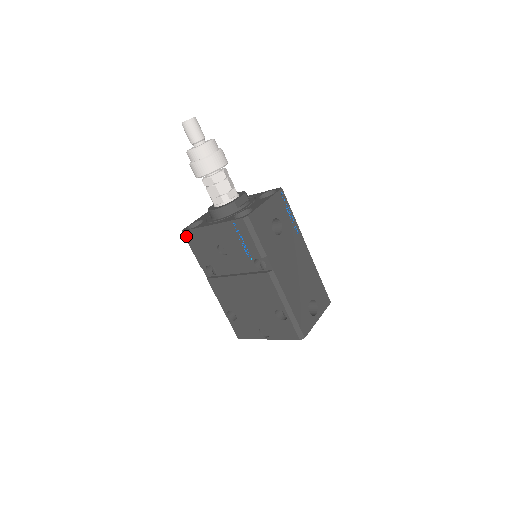
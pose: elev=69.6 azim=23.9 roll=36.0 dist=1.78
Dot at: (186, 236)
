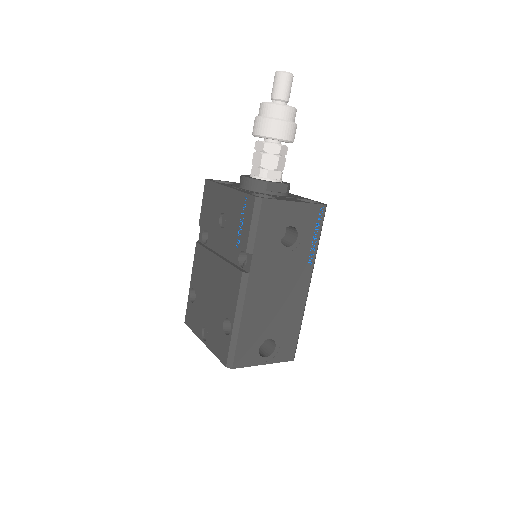
Dot at: (206, 186)
